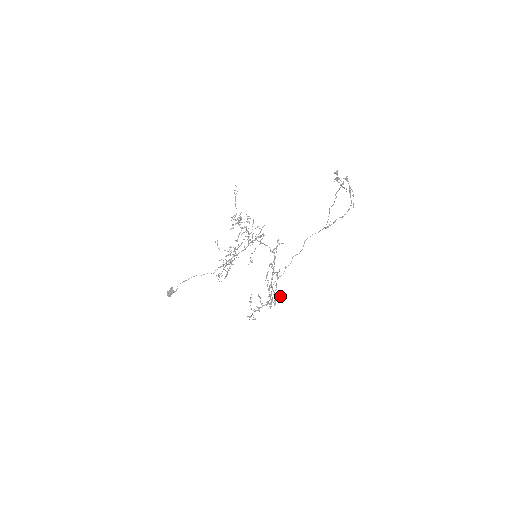
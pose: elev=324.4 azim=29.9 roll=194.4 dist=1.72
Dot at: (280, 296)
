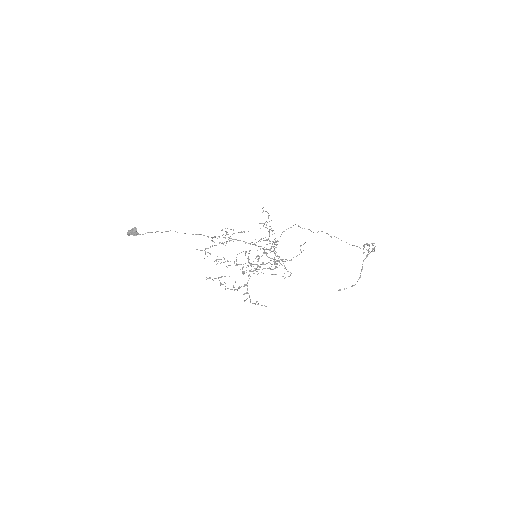
Dot at: occluded
